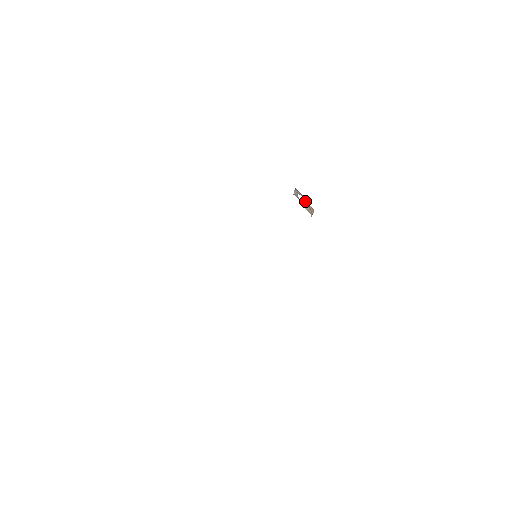
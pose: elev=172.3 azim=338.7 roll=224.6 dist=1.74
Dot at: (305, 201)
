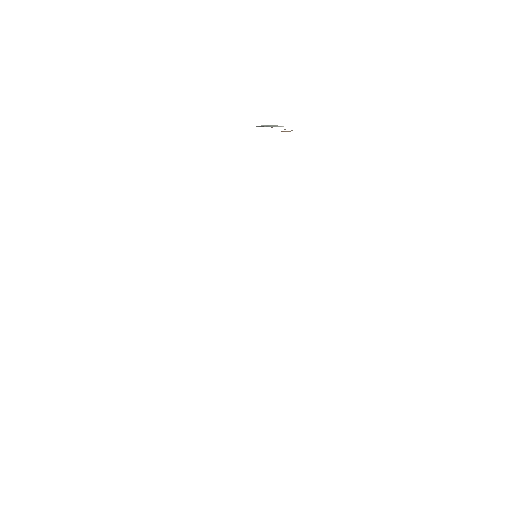
Dot at: occluded
